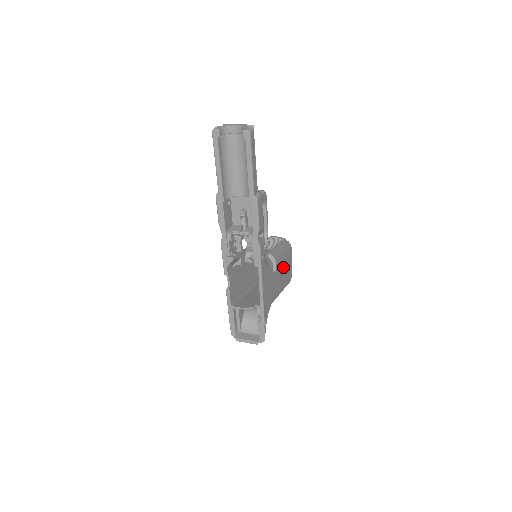
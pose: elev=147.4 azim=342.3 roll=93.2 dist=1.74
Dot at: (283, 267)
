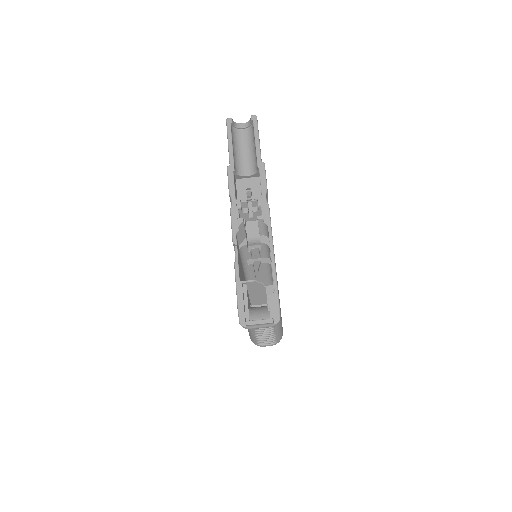
Dot at: occluded
